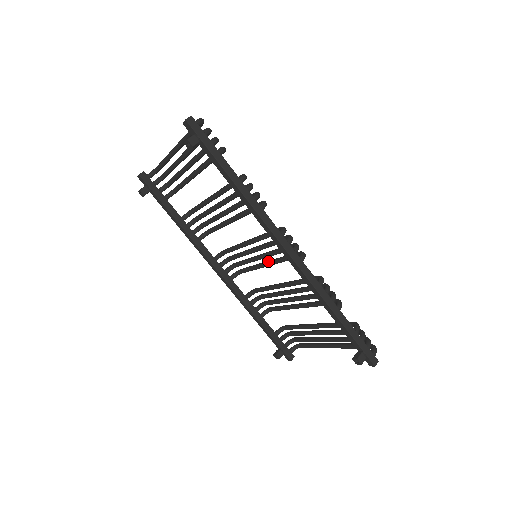
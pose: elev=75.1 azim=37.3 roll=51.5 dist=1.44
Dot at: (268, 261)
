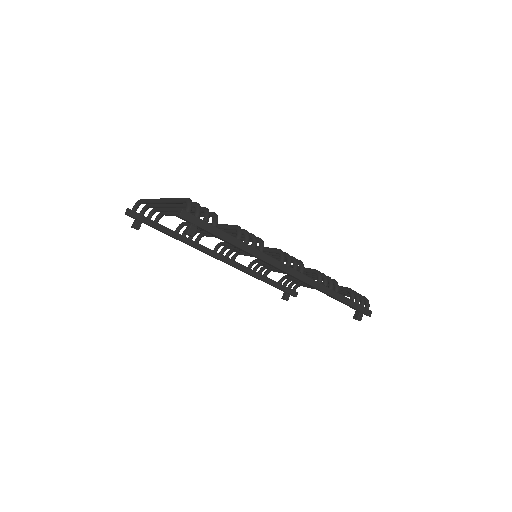
Dot at: occluded
